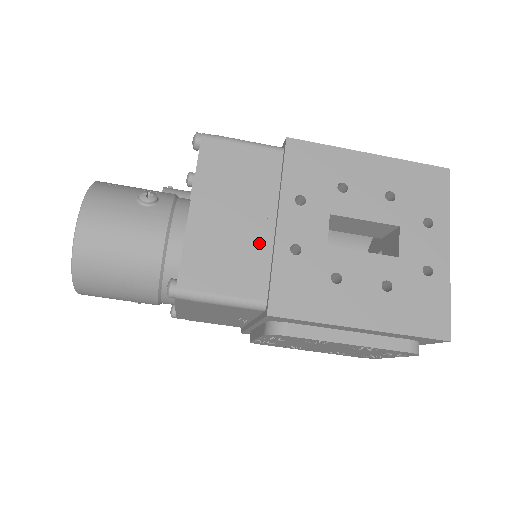
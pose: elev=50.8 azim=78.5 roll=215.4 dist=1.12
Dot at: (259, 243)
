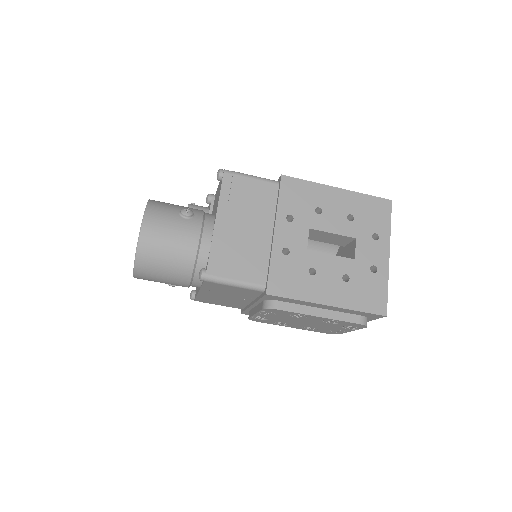
Dot at: (261, 246)
